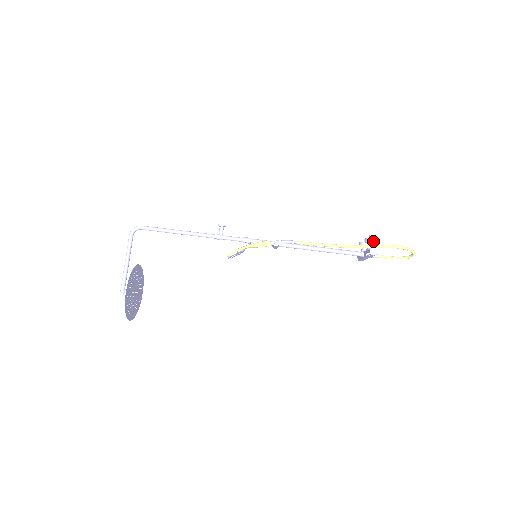
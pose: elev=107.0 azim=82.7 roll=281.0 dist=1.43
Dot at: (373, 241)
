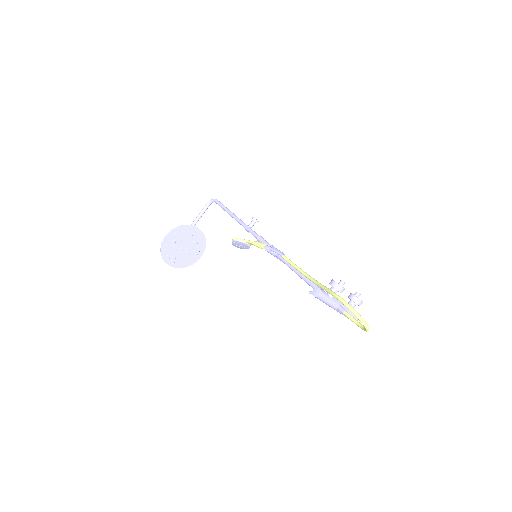
Dot at: (332, 285)
